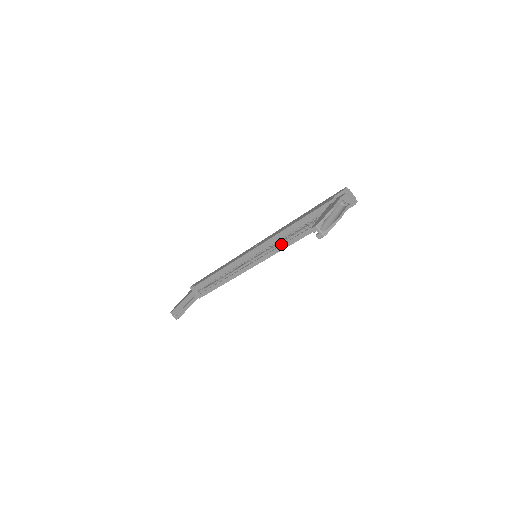
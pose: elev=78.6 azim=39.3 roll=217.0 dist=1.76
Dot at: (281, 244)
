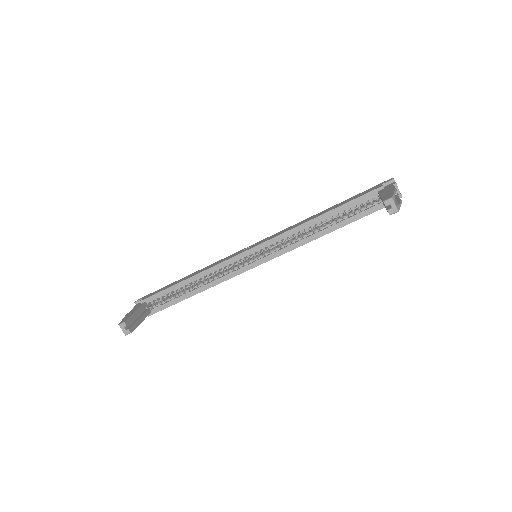
Dot at: (299, 240)
